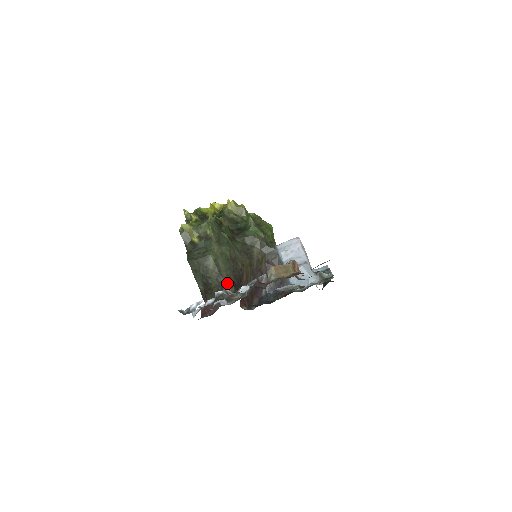
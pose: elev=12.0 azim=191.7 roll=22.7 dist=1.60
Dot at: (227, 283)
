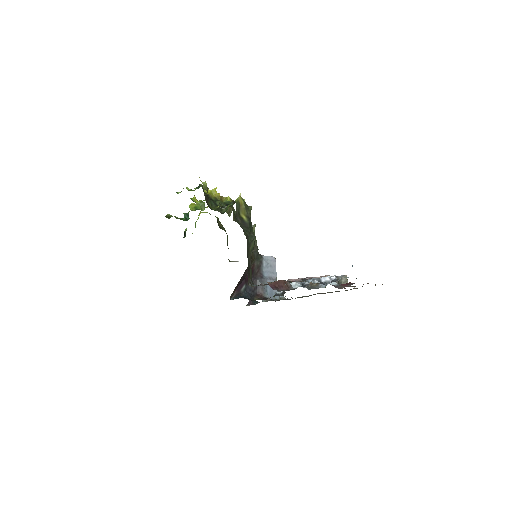
Dot at: occluded
